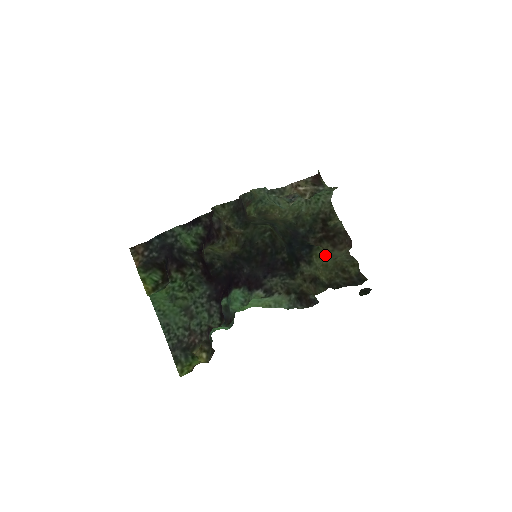
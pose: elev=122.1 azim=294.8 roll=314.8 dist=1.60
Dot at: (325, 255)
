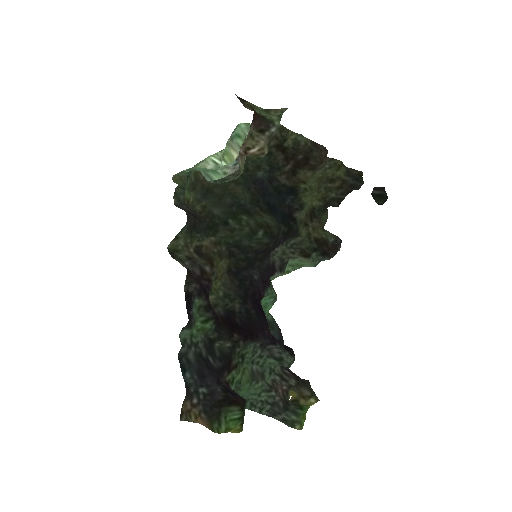
Dot at: (308, 184)
